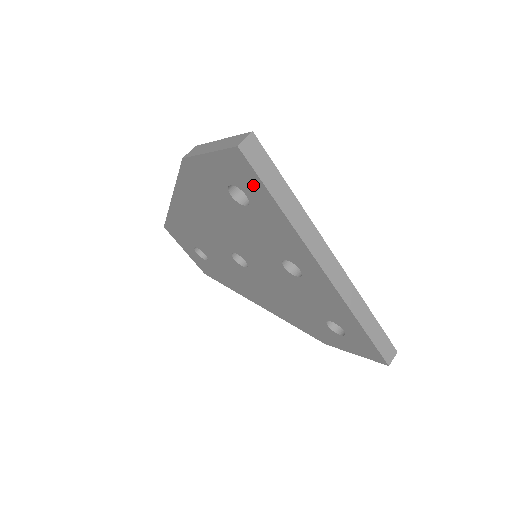
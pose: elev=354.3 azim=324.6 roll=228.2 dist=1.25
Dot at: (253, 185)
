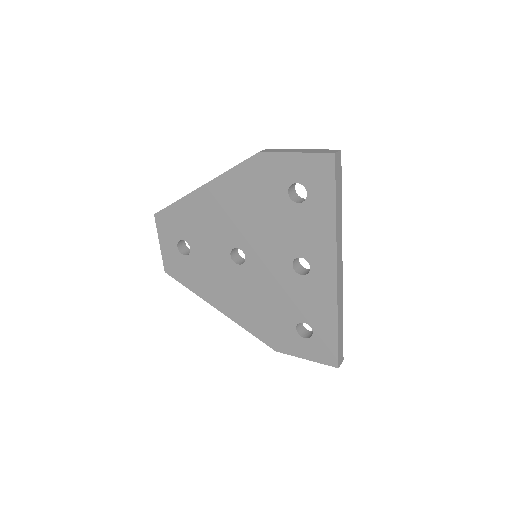
Dot at: (323, 186)
